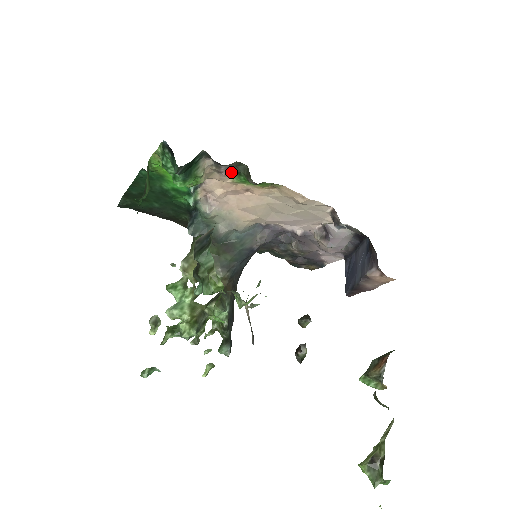
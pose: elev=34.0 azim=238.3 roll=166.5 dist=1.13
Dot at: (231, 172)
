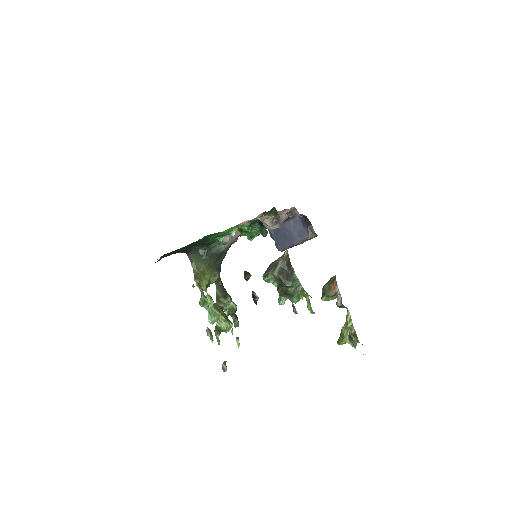
Dot at: occluded
